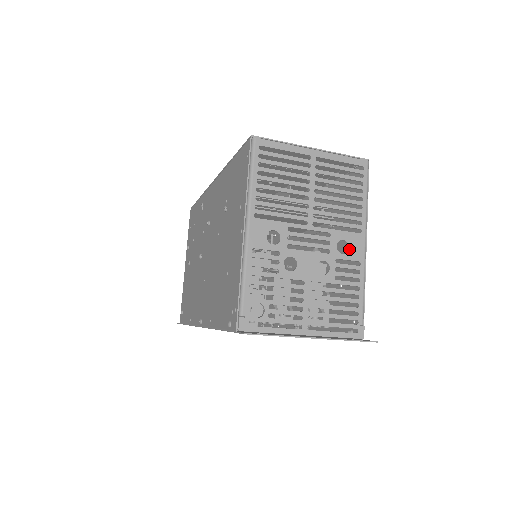
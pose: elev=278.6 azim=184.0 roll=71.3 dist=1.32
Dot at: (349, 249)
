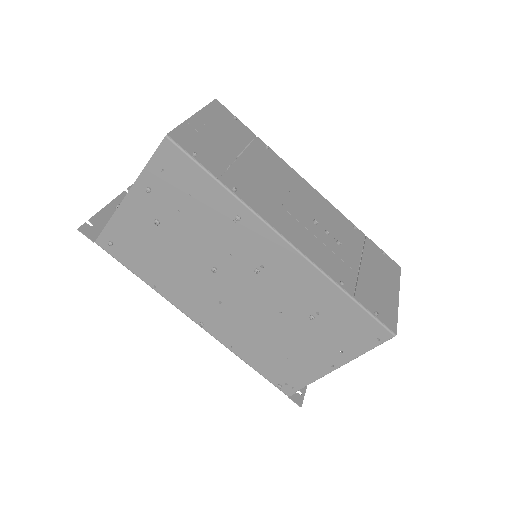
Dot at: occluded
